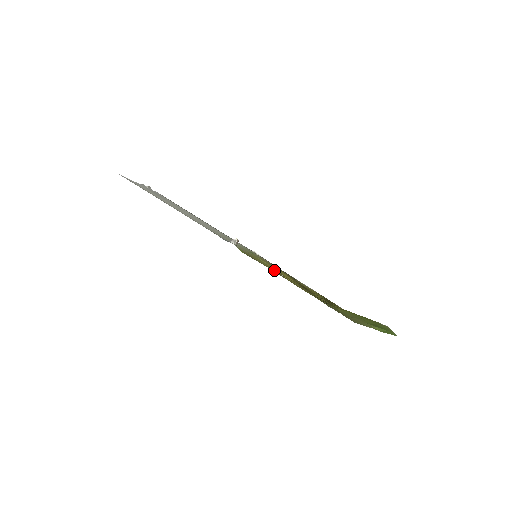
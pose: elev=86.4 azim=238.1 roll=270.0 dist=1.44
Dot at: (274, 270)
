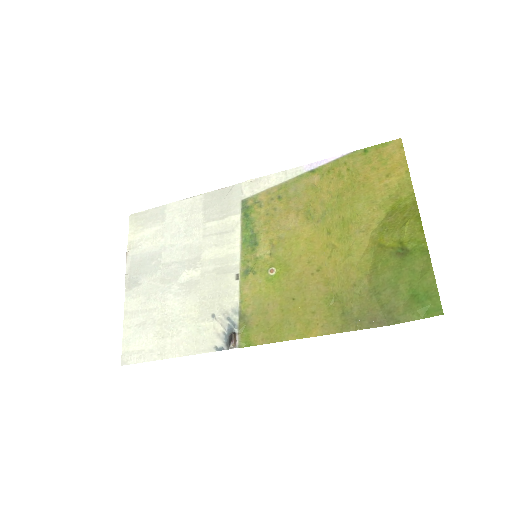
Dot at: (282, 294)
